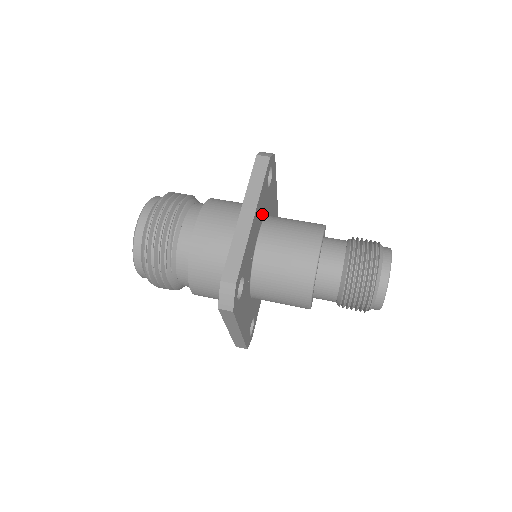
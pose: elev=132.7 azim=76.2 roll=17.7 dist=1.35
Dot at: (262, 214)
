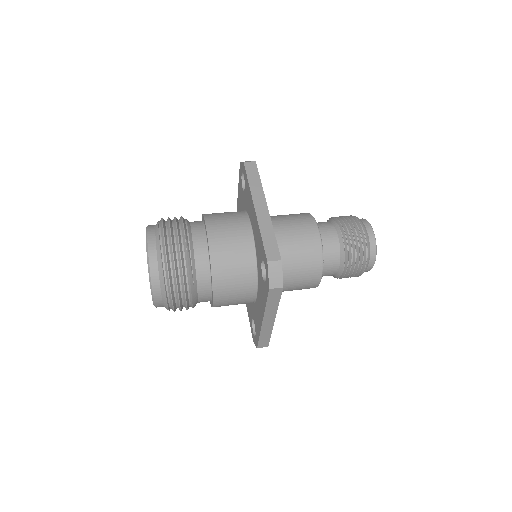
Dot at: occluded
